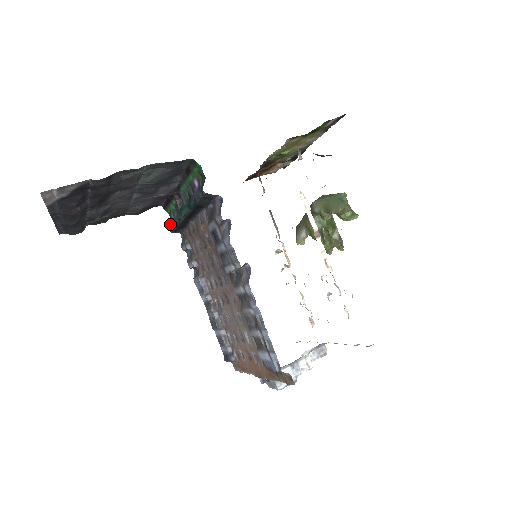
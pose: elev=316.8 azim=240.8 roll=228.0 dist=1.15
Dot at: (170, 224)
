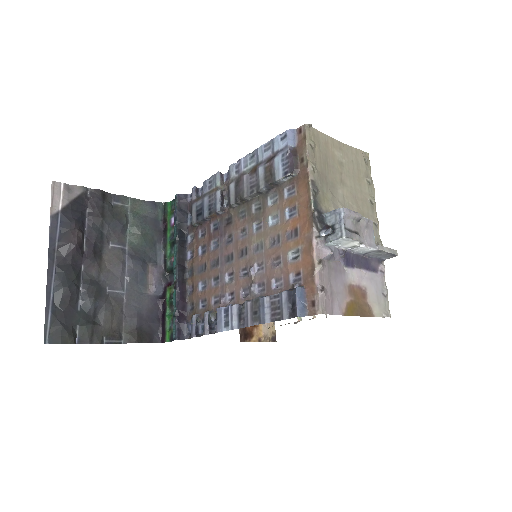
Dot at: (173, 336)
